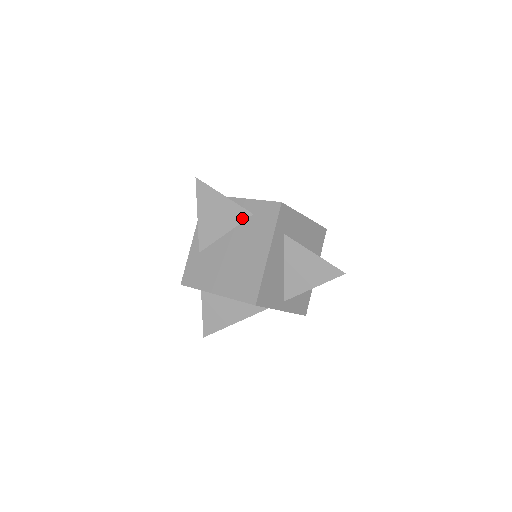
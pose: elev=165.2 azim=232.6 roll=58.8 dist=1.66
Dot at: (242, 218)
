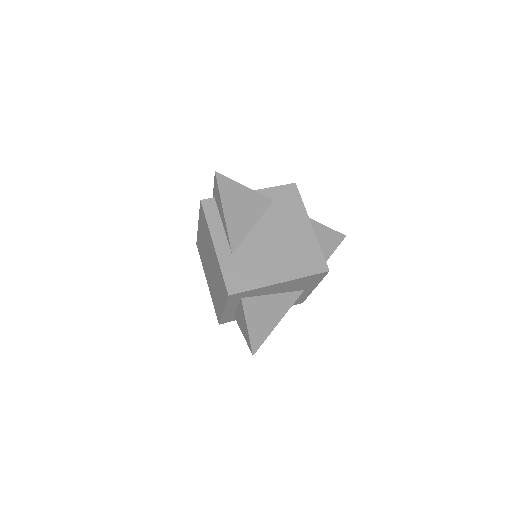
Dot at: (265, 206)
